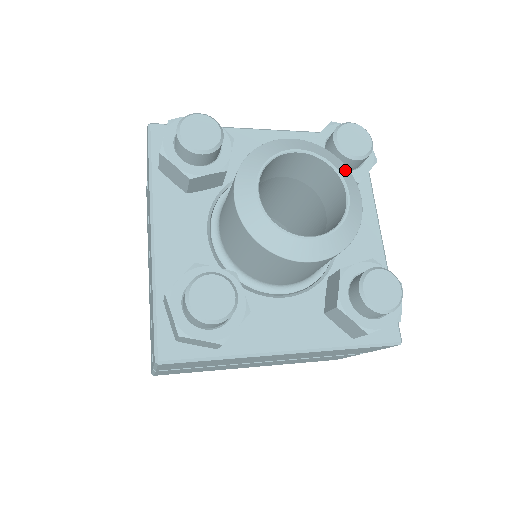
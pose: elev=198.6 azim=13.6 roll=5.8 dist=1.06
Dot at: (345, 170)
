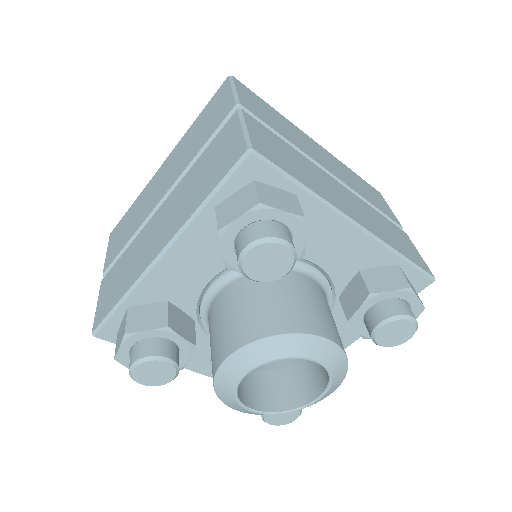
Dot at: (296, 343)
